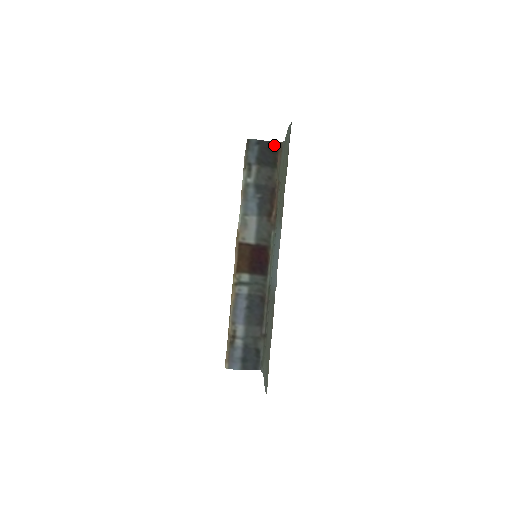
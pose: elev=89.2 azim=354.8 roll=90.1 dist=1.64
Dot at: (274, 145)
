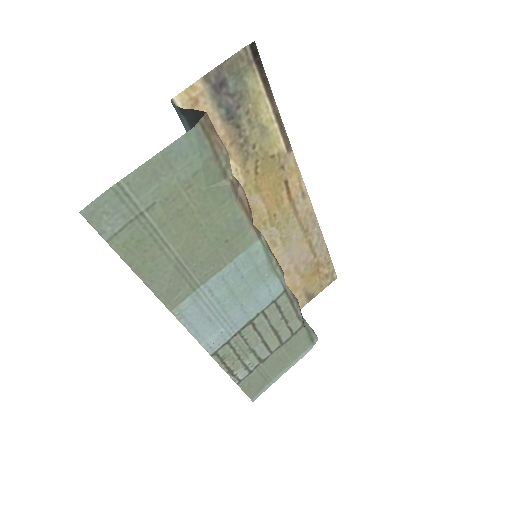
Dot at: (202, 115)
